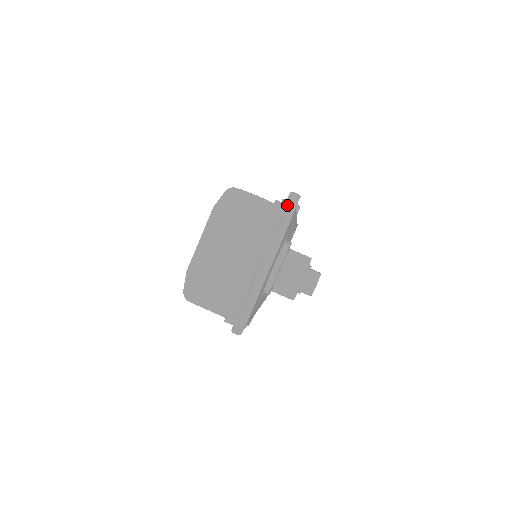
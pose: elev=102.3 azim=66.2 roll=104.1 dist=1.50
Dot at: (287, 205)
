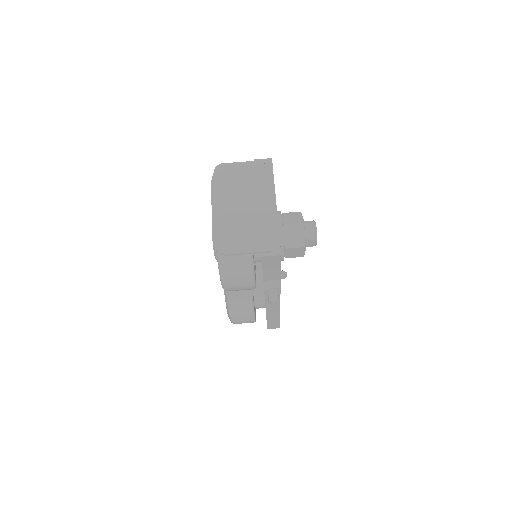
Dot at: (264, 159)
